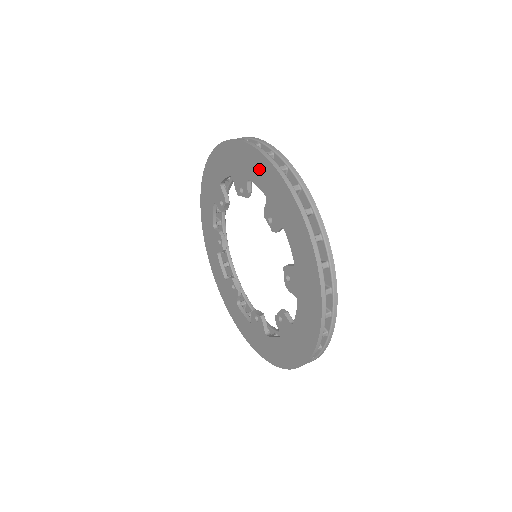
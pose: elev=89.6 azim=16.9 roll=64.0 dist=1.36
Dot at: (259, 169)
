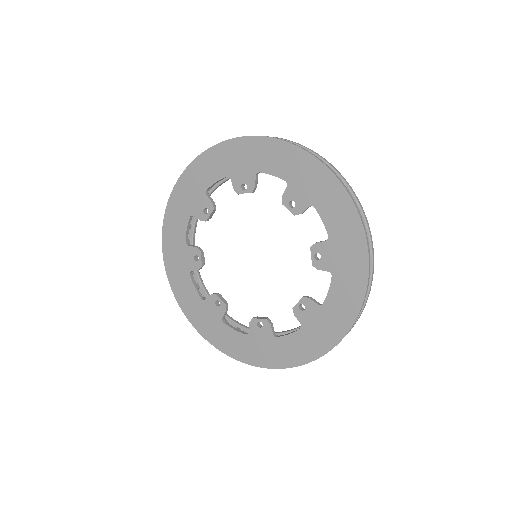
Dot at: (209, 166)
